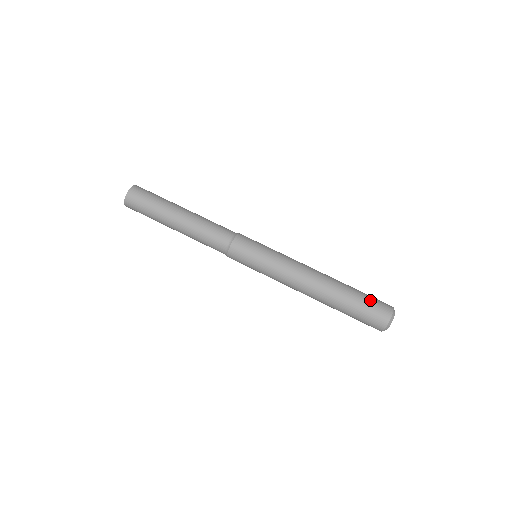
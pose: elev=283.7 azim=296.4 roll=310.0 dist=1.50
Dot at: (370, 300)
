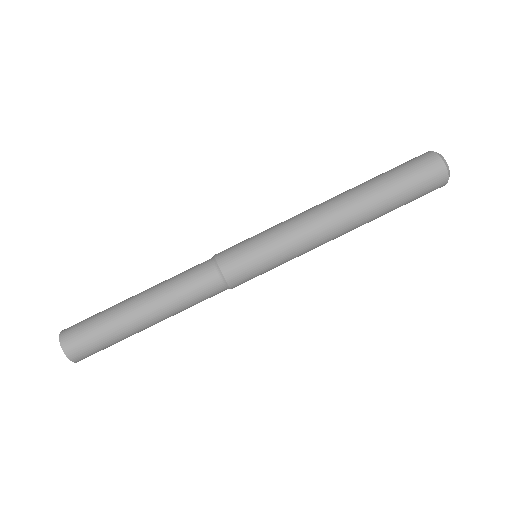
Dot at: (405, 168)
